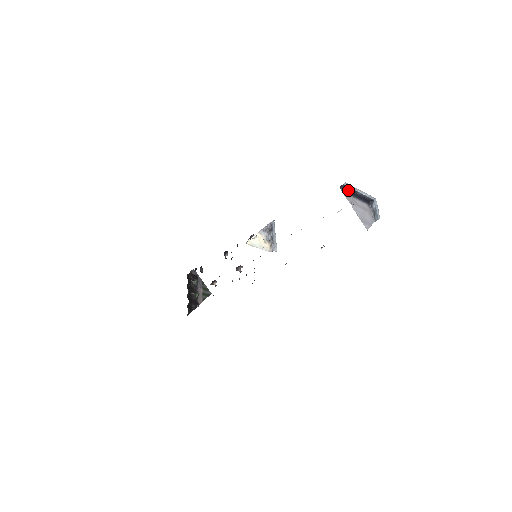
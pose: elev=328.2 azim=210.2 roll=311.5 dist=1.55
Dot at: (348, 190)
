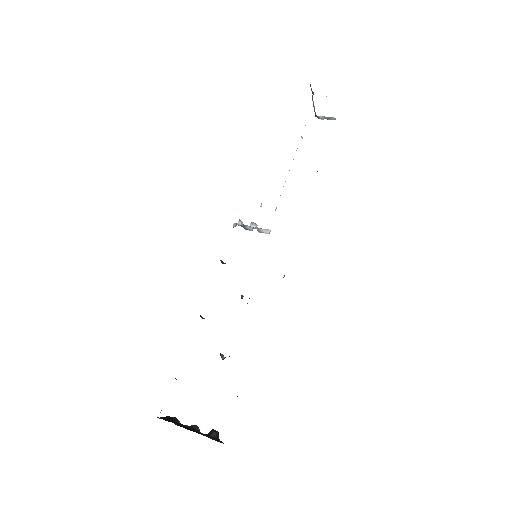
Dot at: (312, 93)
